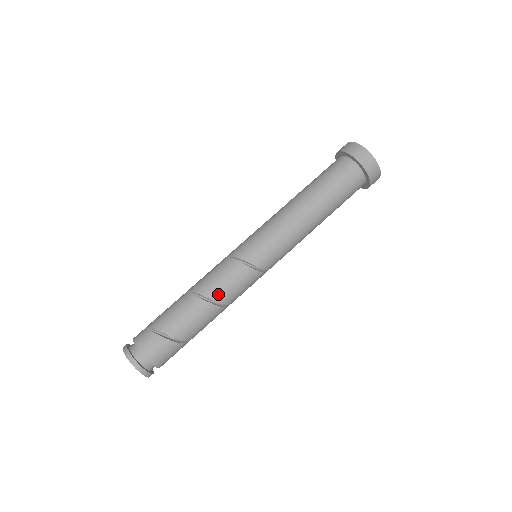
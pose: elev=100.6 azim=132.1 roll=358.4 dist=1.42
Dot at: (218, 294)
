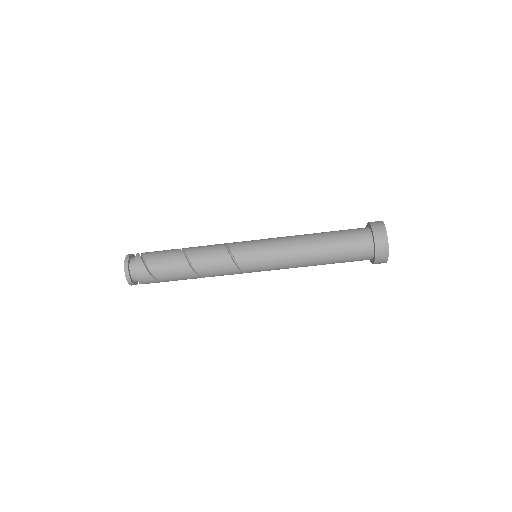
Dot at: occluded
